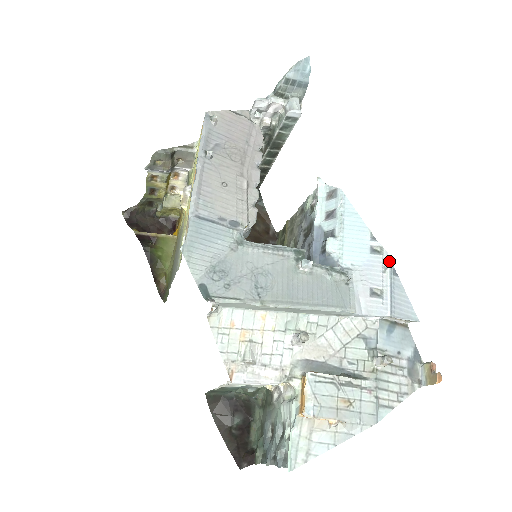
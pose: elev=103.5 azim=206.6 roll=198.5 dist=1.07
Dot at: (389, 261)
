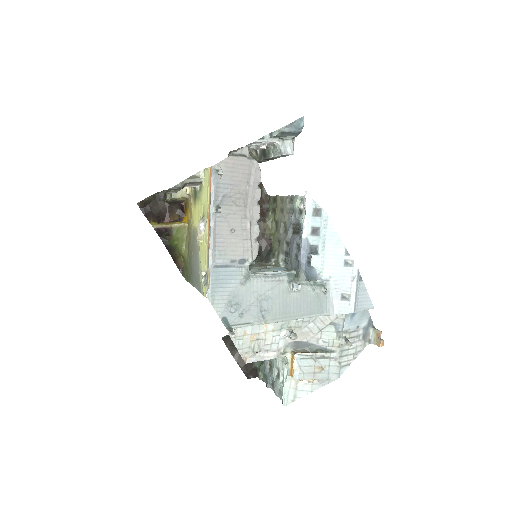
Dot at: (357, 272)
